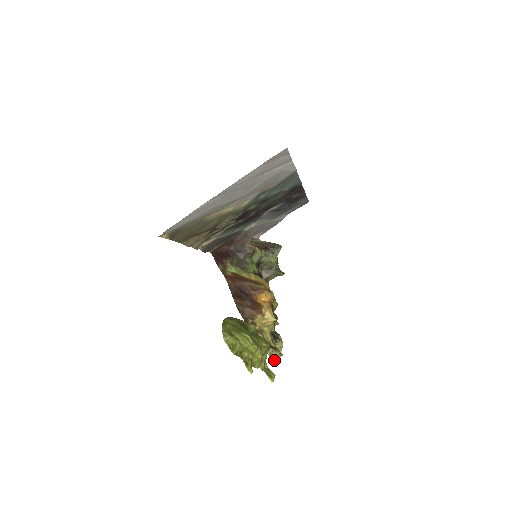
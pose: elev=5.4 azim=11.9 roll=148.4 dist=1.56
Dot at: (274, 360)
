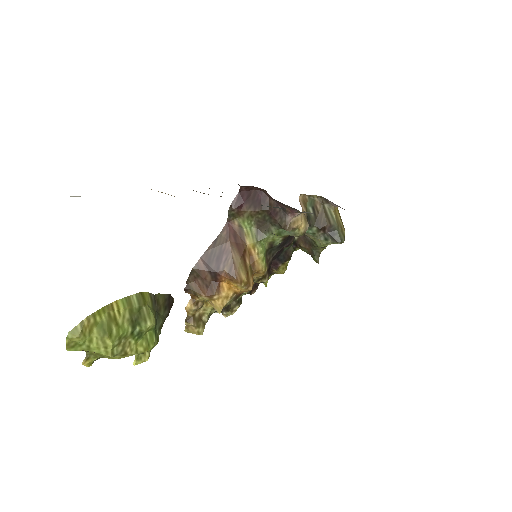
Dot at: (187, 332)
